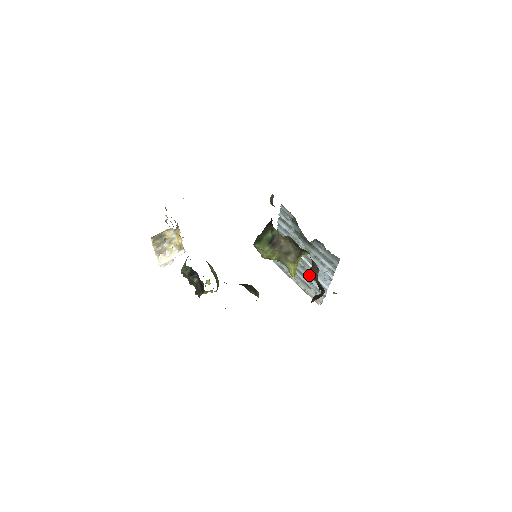
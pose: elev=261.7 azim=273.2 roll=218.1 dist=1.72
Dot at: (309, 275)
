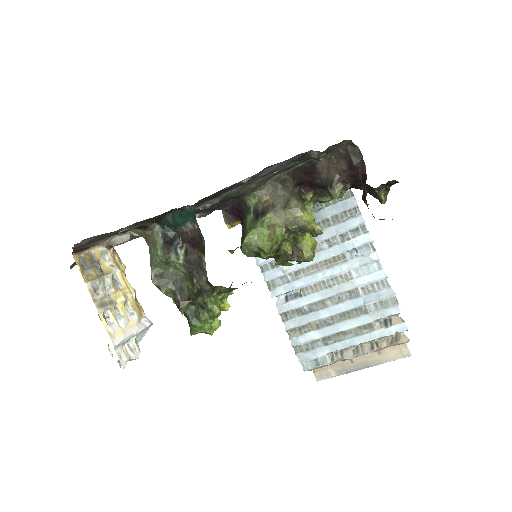
Dot at: (330, 184)
